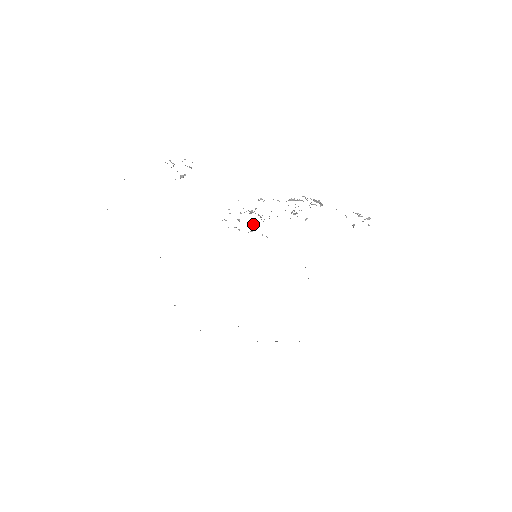
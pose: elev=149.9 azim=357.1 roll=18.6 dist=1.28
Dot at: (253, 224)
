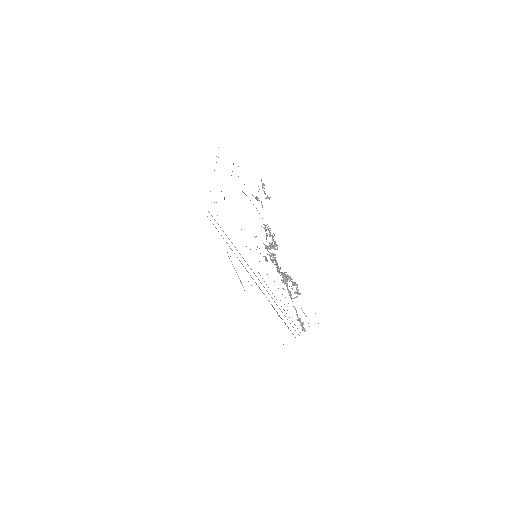
Dot at: occluded
